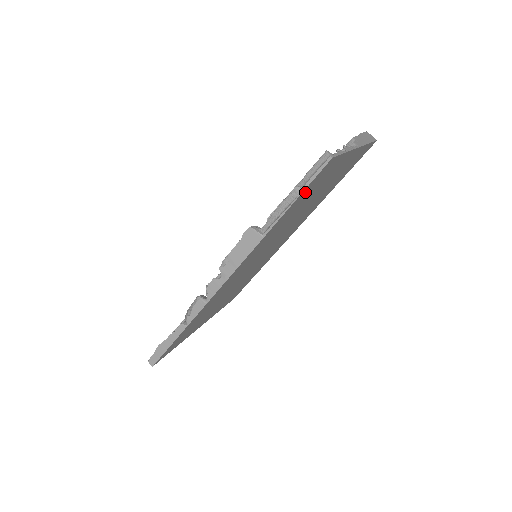
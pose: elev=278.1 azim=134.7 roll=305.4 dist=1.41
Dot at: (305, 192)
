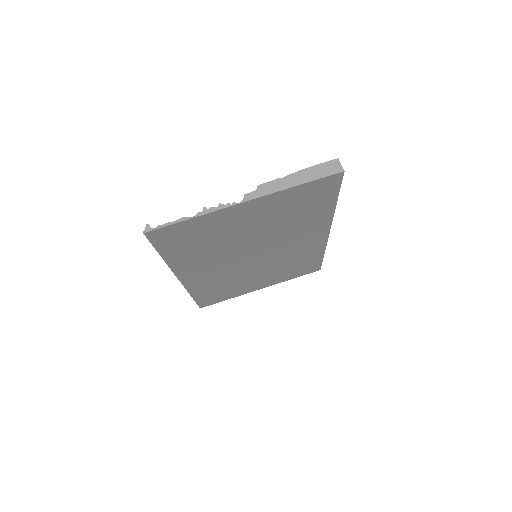
Dot at: (168, 244)
